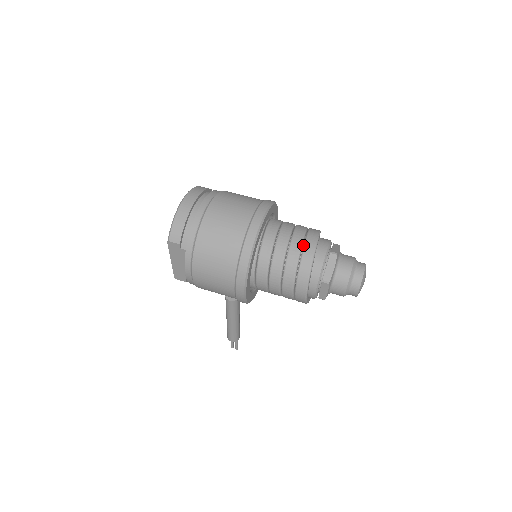
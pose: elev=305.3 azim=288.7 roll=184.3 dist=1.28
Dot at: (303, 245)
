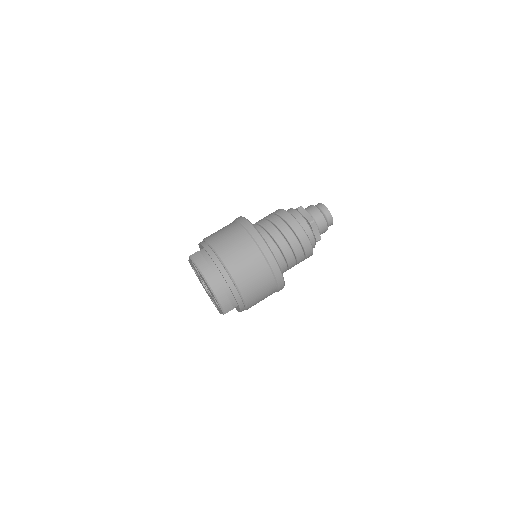
Dot at: (297, 237)
